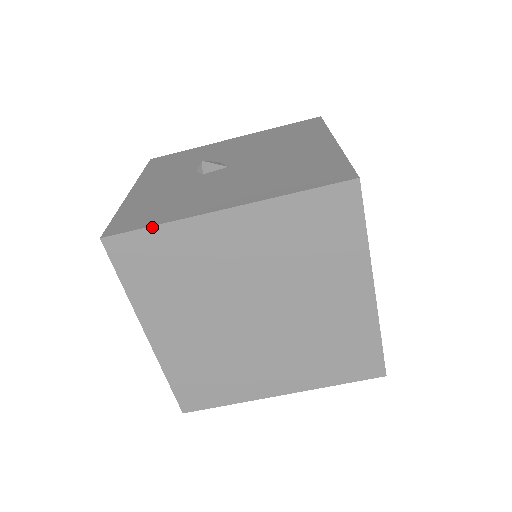
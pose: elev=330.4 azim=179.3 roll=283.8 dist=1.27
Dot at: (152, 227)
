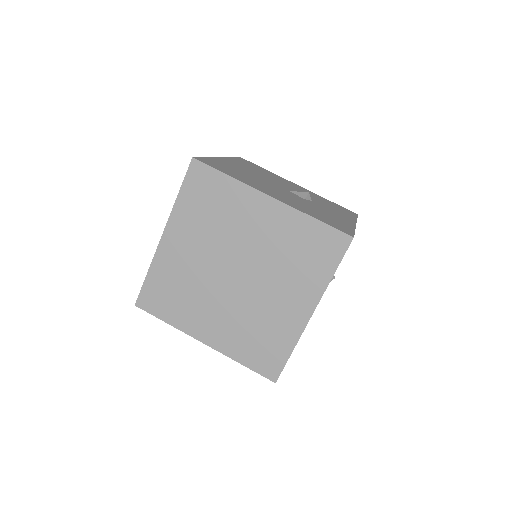
Dot at: (146, 277)
